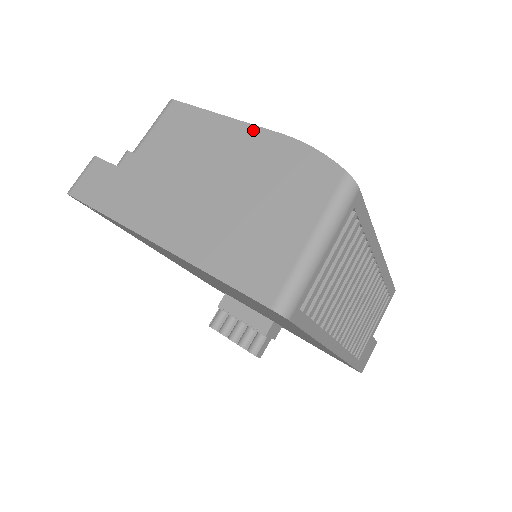
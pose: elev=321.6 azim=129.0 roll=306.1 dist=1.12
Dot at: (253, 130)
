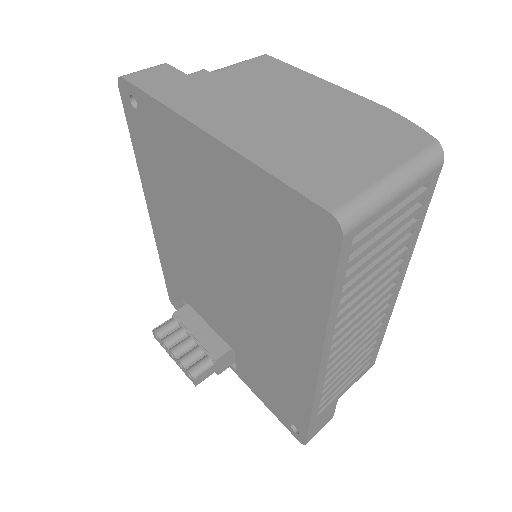
Dot at: (344, 92)
